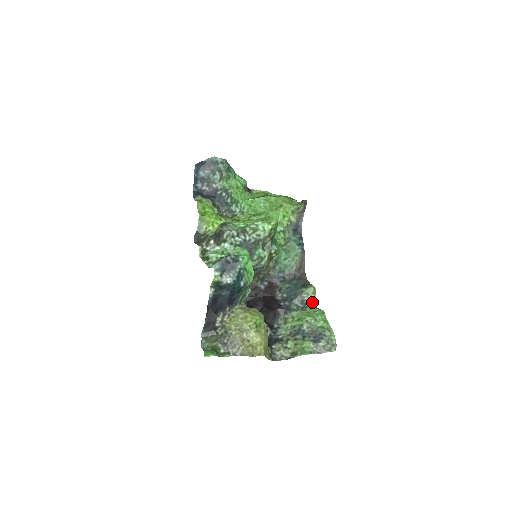
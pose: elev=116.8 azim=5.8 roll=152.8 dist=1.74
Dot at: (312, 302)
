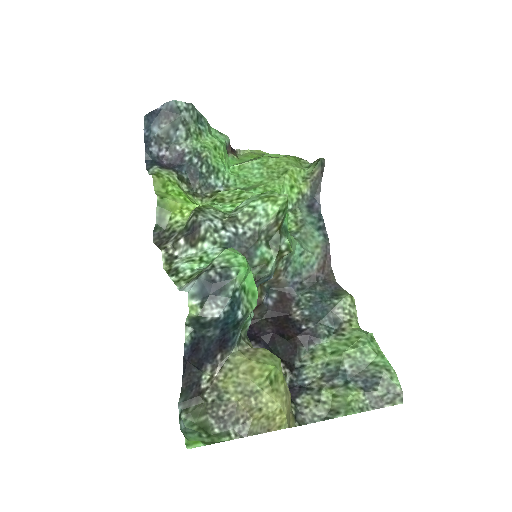
Dot at: (351, 320)
